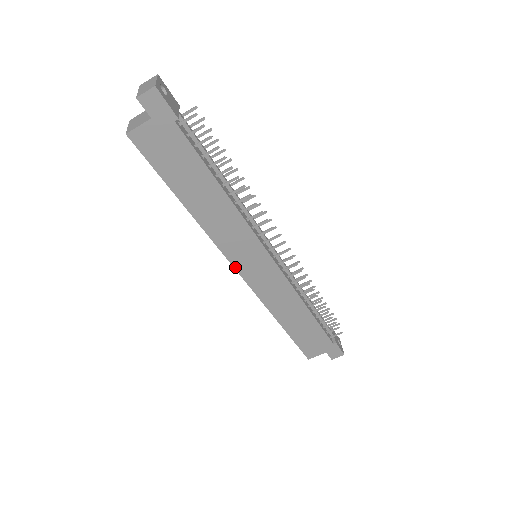
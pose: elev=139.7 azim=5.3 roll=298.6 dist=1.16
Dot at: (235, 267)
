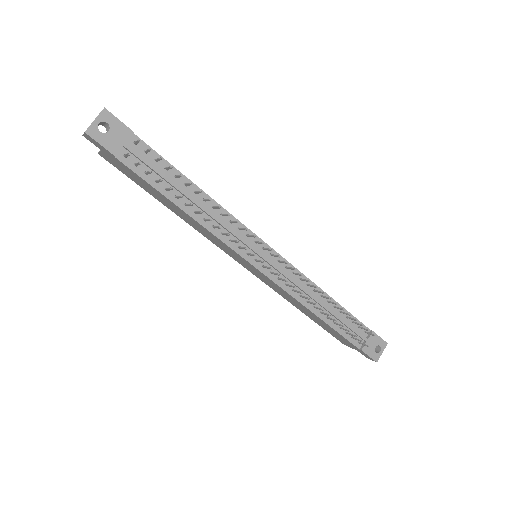
Dot at: (235, 259)
